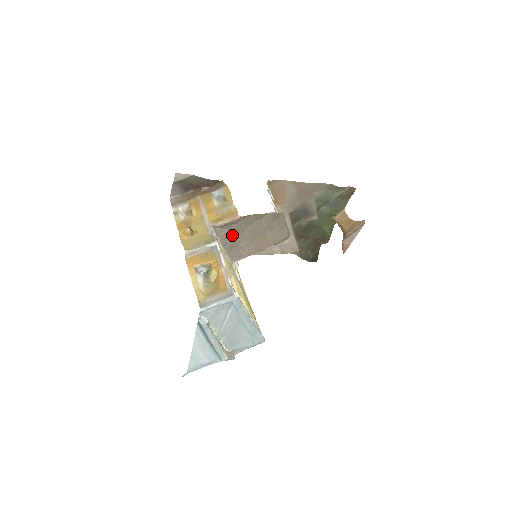
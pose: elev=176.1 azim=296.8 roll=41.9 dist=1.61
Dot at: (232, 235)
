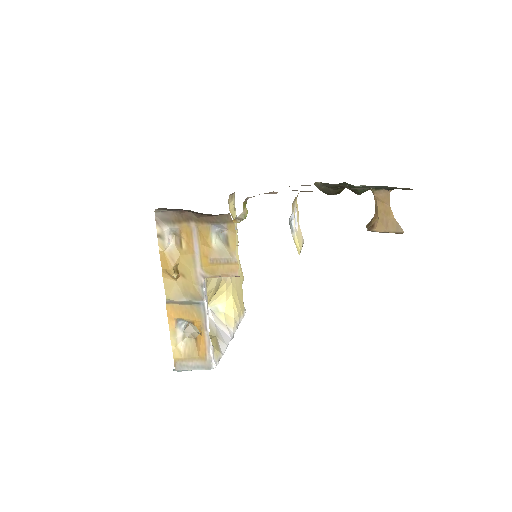
Dot at: occluded
